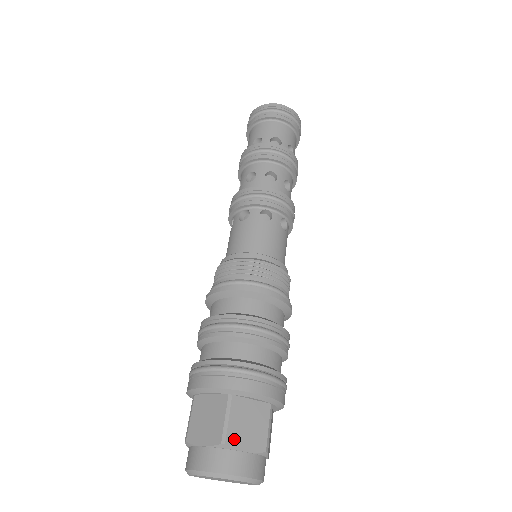
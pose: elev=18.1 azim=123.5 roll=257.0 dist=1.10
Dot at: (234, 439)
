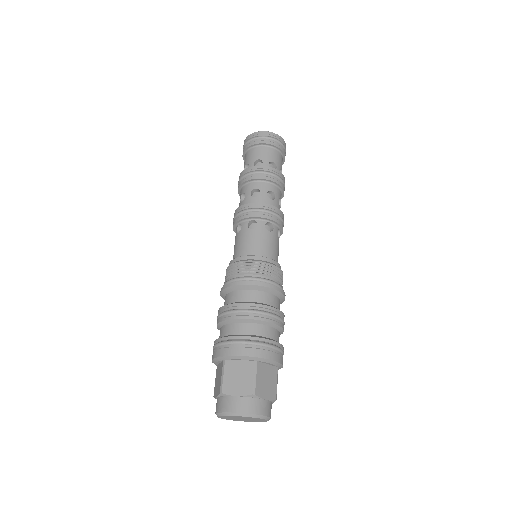
Dot at: (260, 391)
